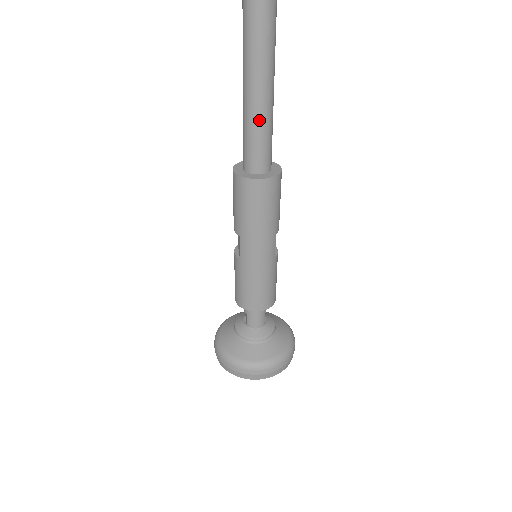
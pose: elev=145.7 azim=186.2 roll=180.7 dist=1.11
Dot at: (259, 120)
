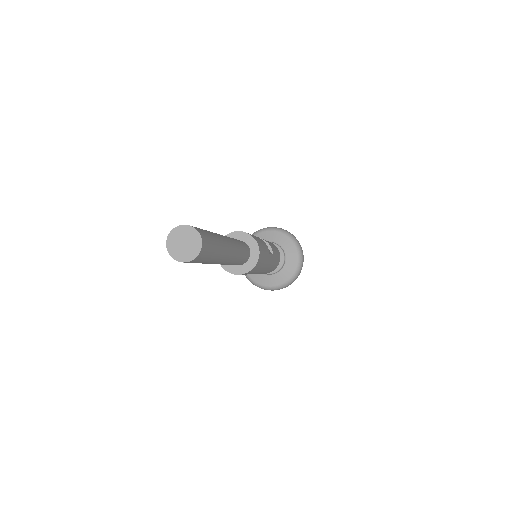
Dot at: (234, 261)
